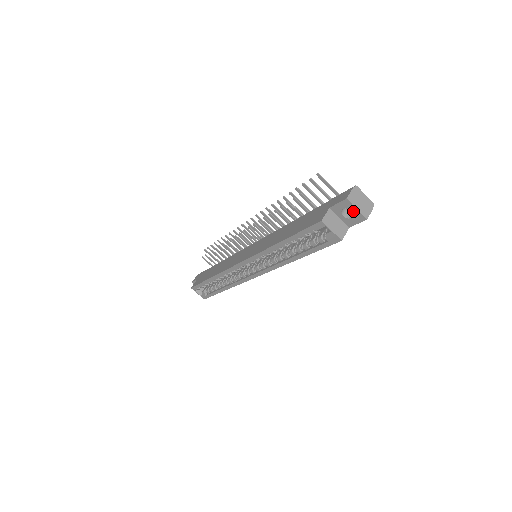
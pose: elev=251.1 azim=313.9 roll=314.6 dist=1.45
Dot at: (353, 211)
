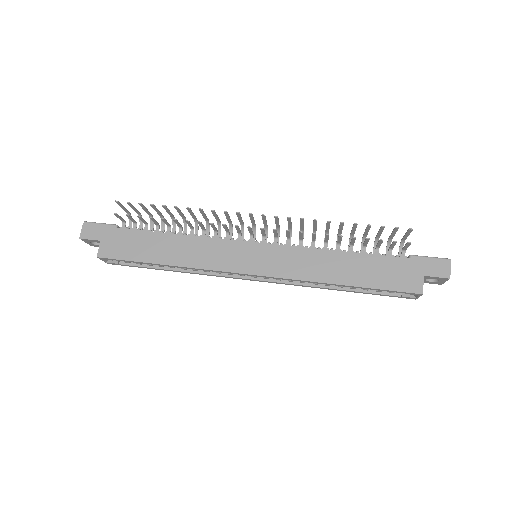
Dot at: (440, 281)
